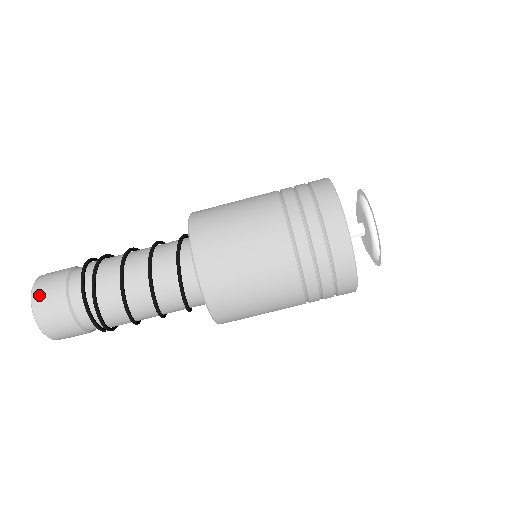
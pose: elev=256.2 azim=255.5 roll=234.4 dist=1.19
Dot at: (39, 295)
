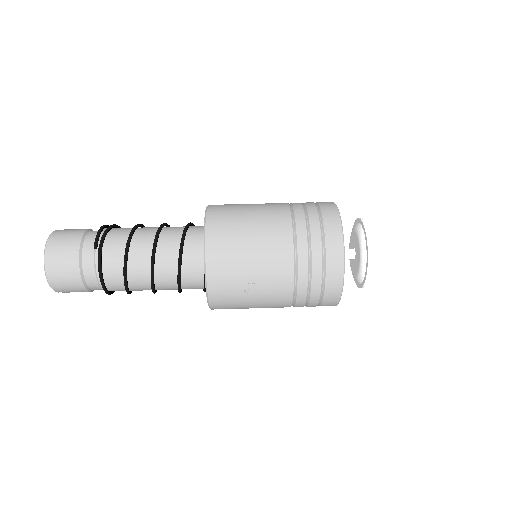
Dot at: occluded
